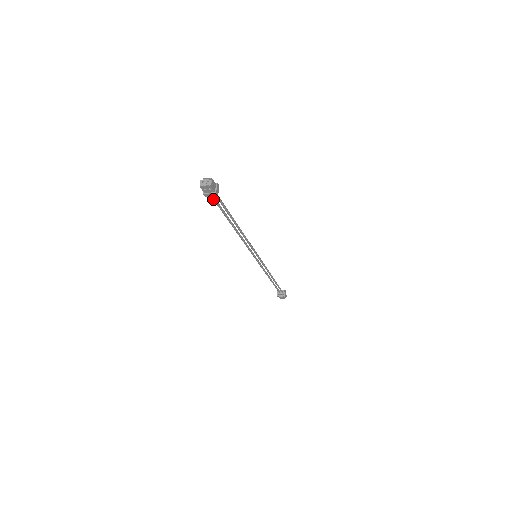
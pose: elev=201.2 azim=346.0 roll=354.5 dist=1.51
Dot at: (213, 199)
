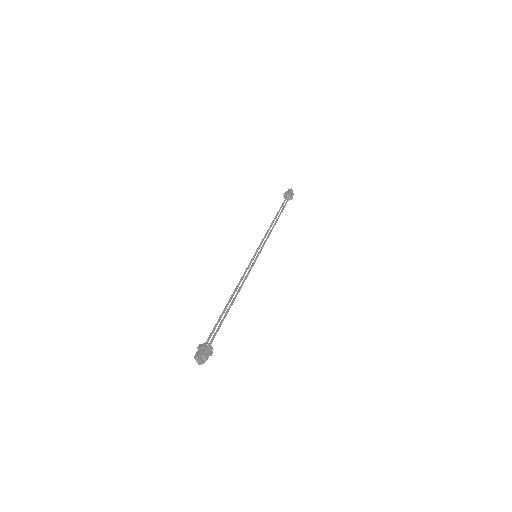
Dot at: (208, 338)
